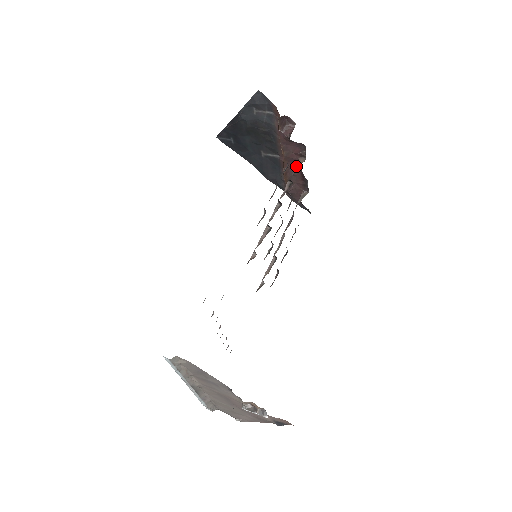
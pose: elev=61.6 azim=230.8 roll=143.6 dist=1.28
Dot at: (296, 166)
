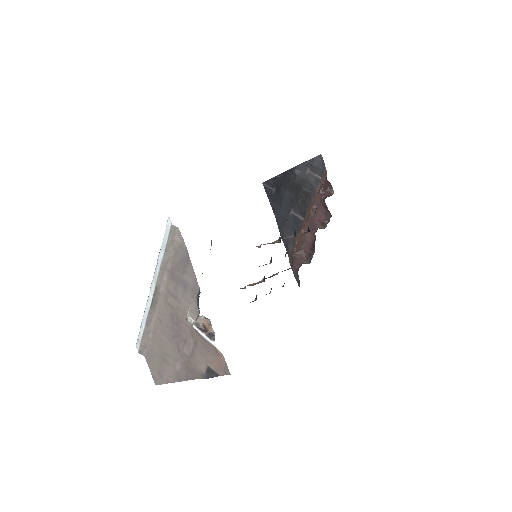
Dot at: occluded
